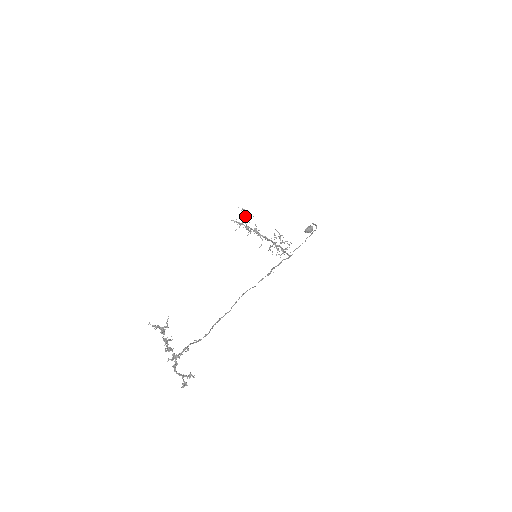
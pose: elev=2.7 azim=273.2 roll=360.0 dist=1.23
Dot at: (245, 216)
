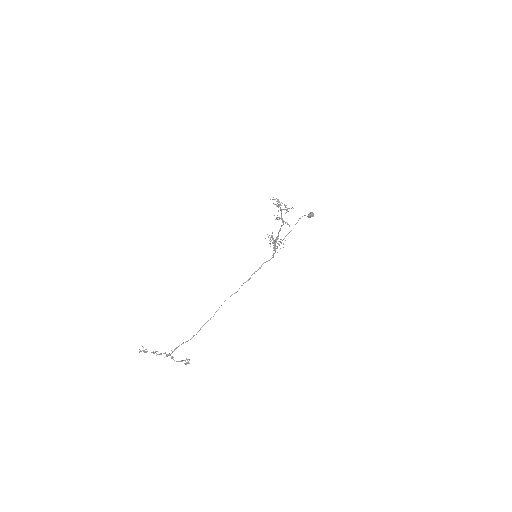
Dot at: occluded
